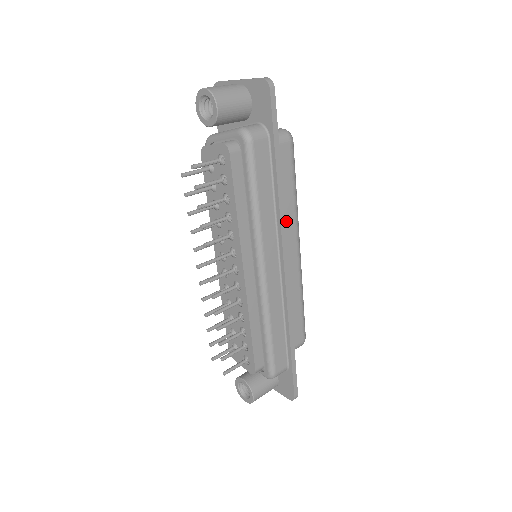
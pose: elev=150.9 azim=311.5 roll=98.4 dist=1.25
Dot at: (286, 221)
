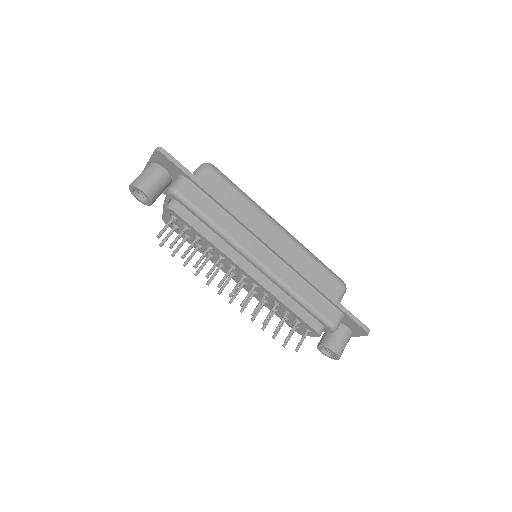
Dot at: (252, 219)
